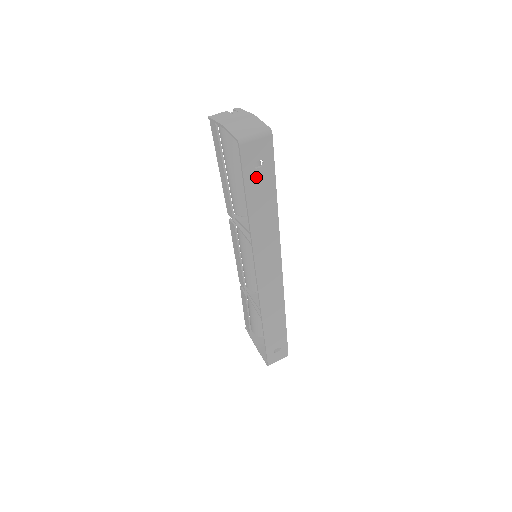
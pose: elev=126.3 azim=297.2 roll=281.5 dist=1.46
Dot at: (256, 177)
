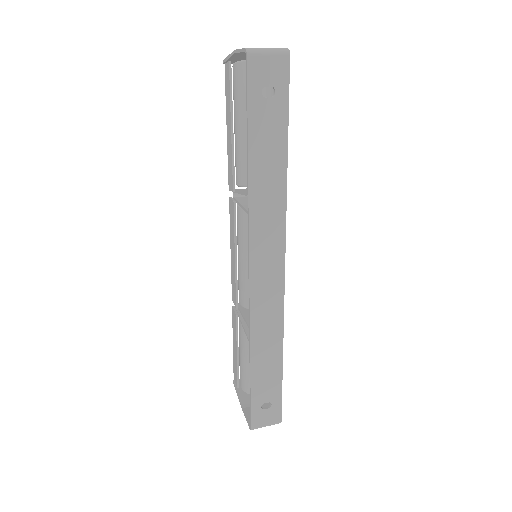
Dot at: (264, 110)
